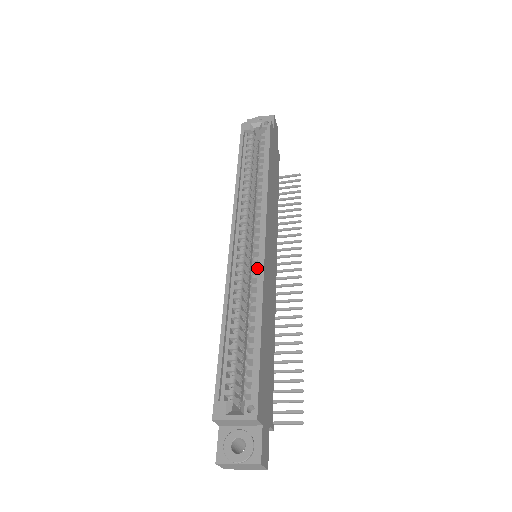
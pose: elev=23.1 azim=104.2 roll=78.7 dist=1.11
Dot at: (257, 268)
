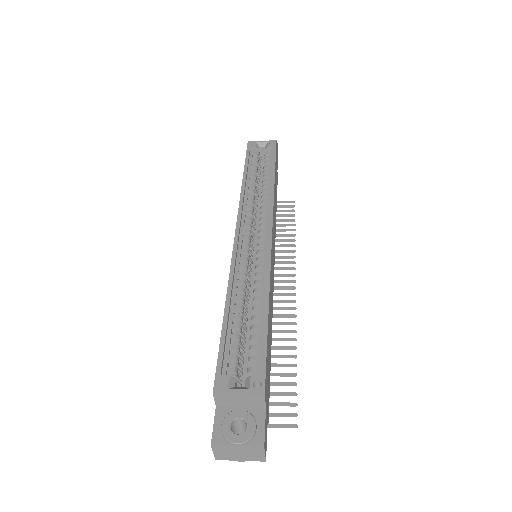
Dot at: (263, 258)
